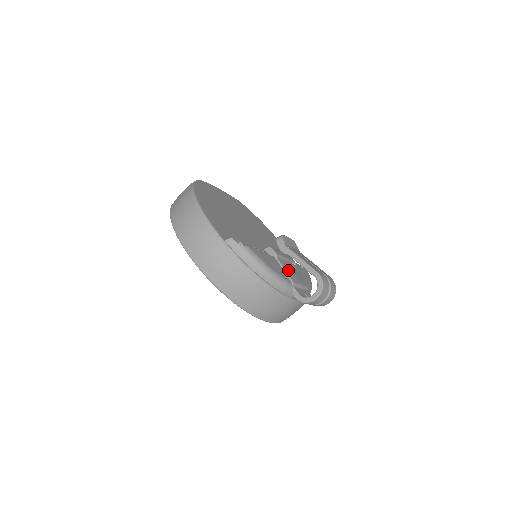
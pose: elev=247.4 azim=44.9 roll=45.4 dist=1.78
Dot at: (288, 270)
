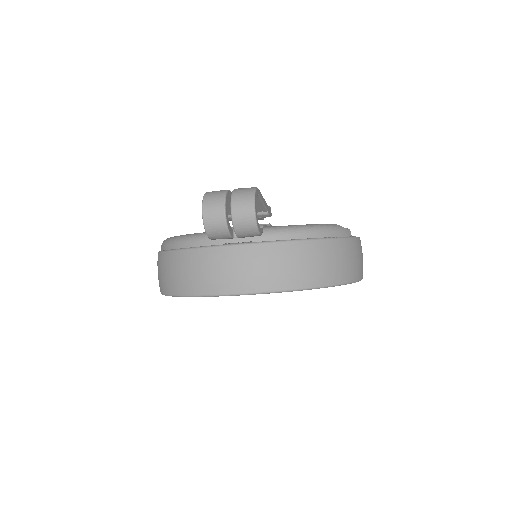
Dot at: occluded
